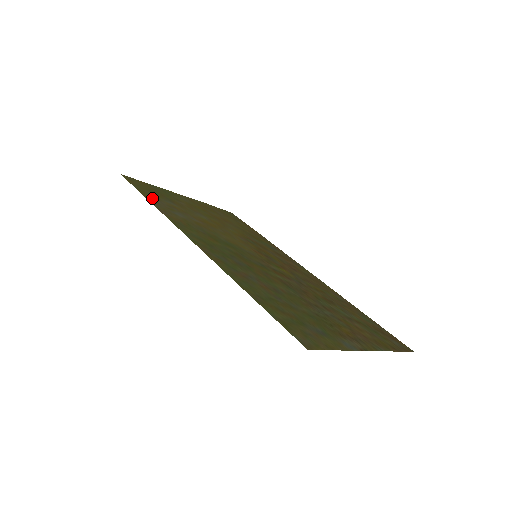
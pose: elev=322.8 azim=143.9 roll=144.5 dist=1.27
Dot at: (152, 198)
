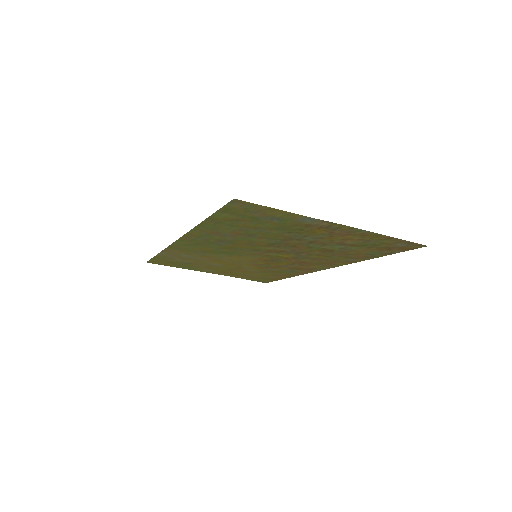
Dot at: (164, 257)
